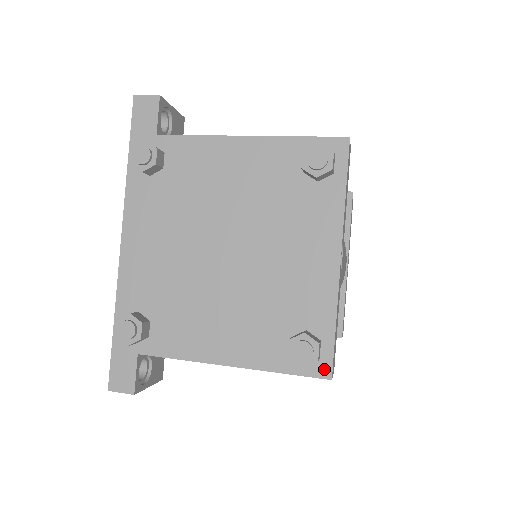
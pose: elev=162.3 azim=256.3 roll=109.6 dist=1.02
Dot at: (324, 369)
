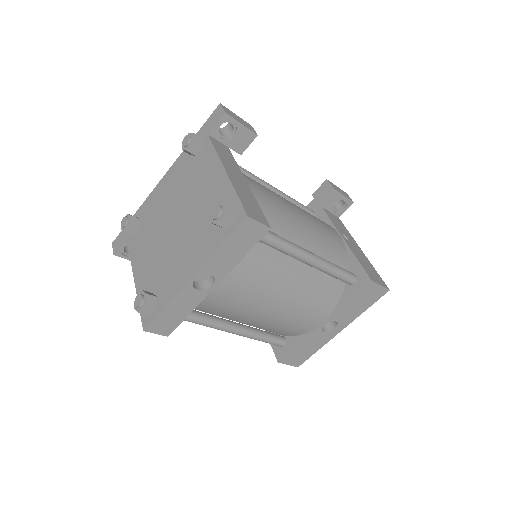
Dot at: (146, 322)
